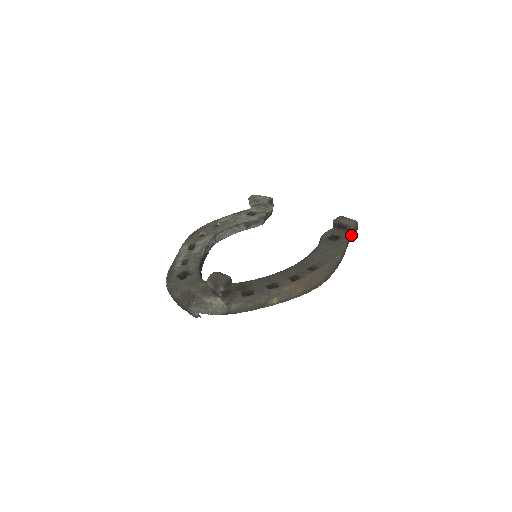
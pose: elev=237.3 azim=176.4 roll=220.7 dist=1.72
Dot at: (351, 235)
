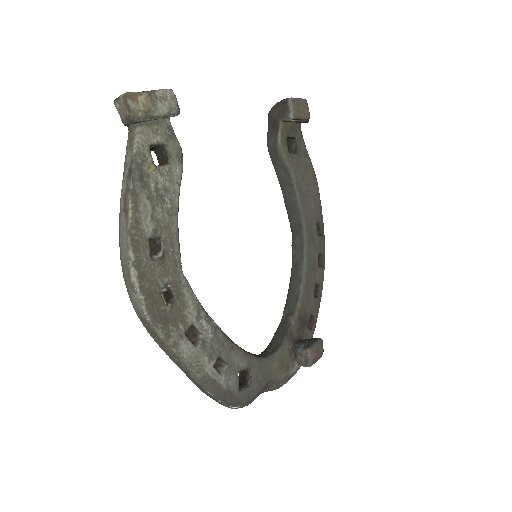
Dot at: (299, 123)
